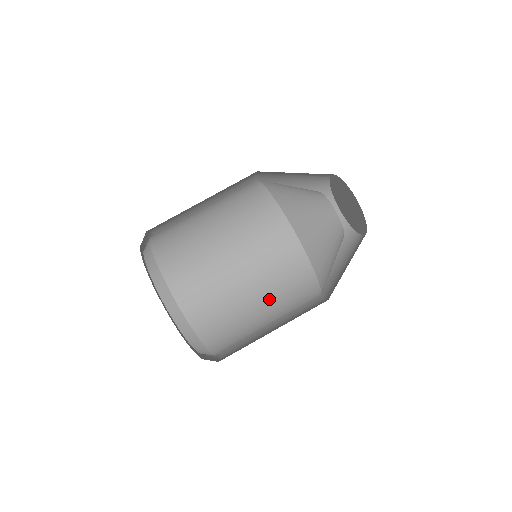
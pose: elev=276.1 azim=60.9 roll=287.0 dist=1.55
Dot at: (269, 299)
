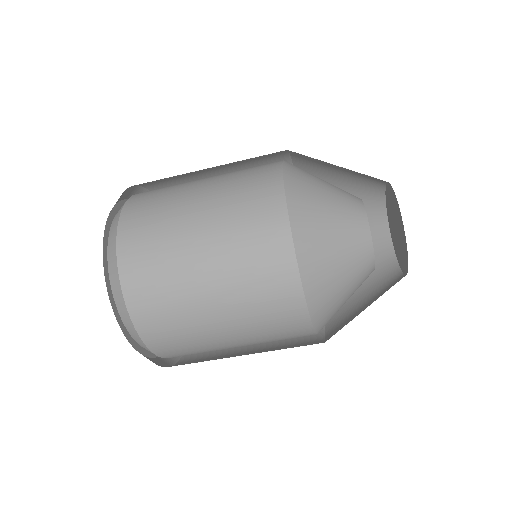
Dot at: occluded
